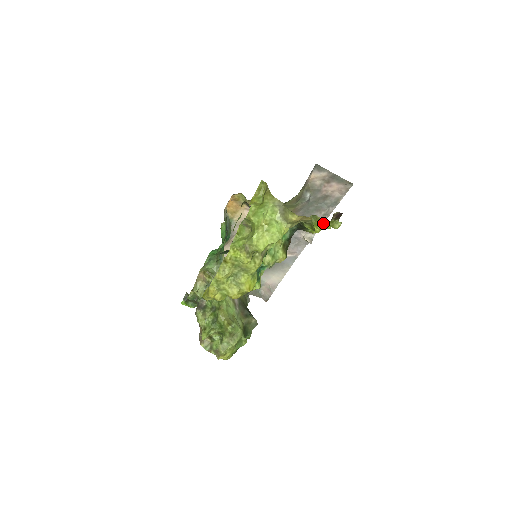
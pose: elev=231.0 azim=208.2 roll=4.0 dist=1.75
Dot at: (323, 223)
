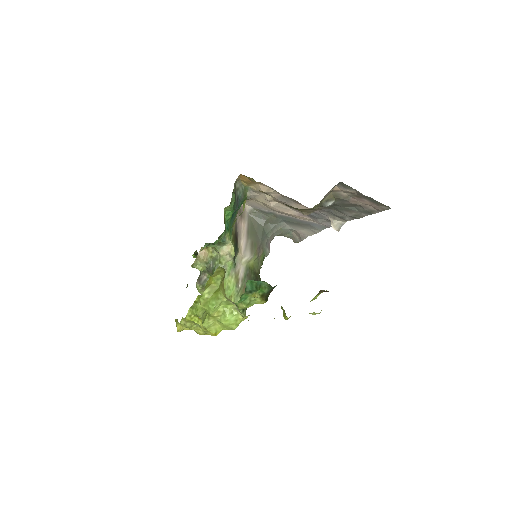
Dot at: occluded
